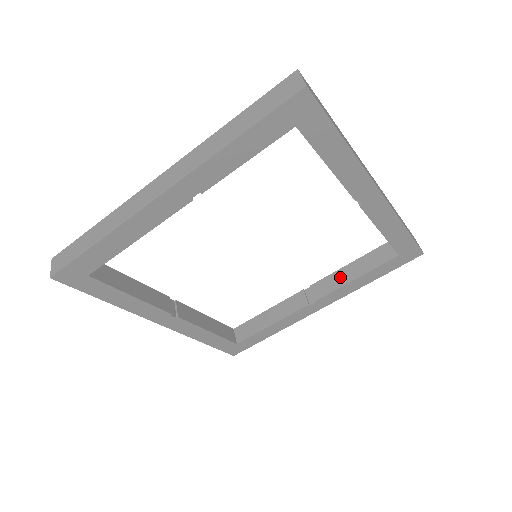
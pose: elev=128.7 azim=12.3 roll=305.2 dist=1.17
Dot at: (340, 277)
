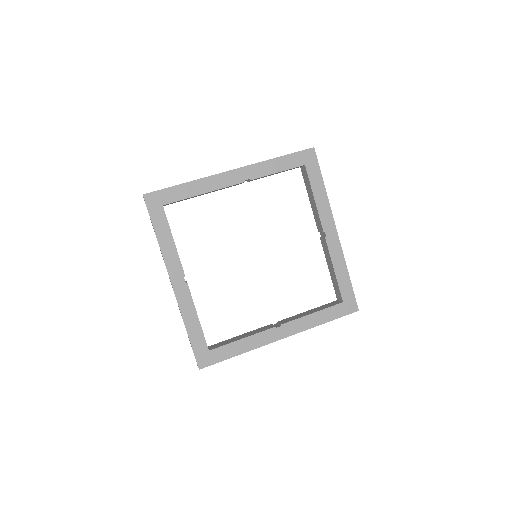
Dot at: (301, 315)
